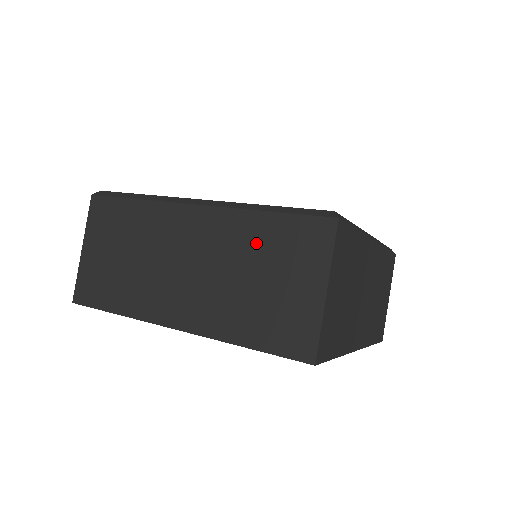
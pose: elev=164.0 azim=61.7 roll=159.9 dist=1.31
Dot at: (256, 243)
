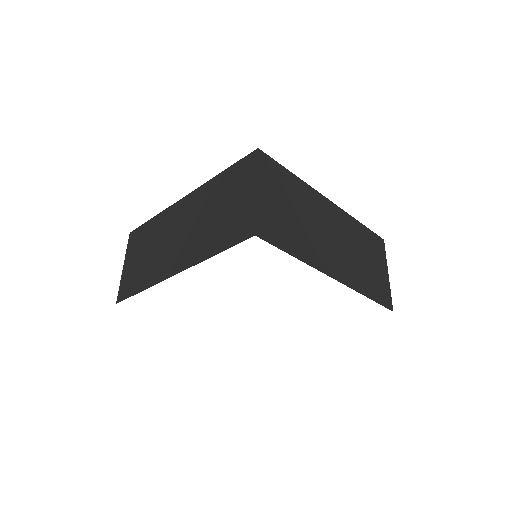
Dot at: (217, 193)
